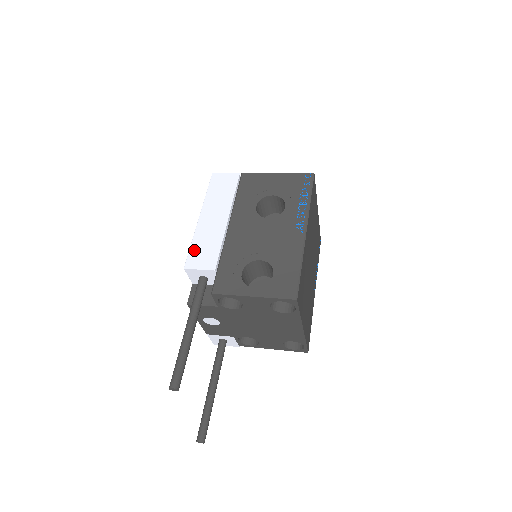
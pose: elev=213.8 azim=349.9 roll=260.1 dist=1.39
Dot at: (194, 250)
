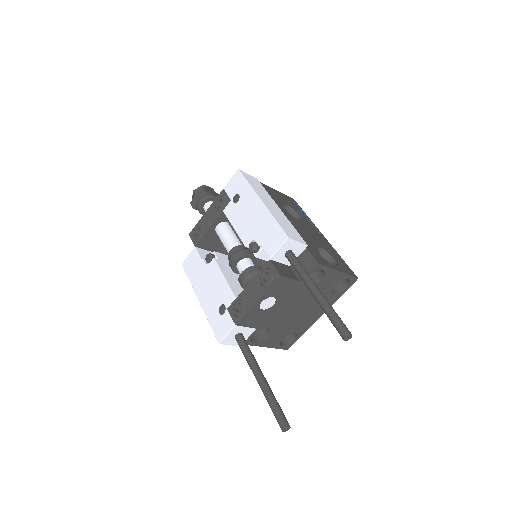
Dot at: (282, 225)
